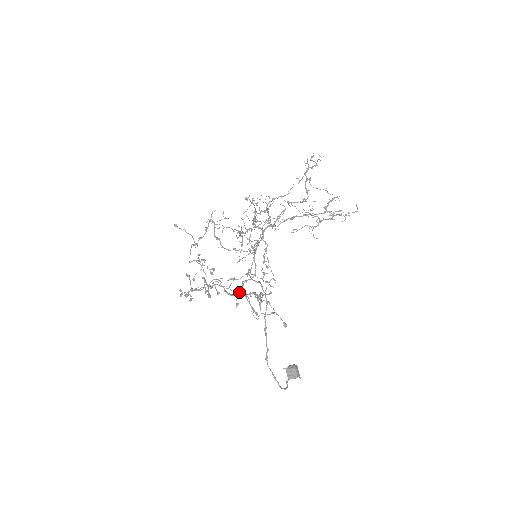
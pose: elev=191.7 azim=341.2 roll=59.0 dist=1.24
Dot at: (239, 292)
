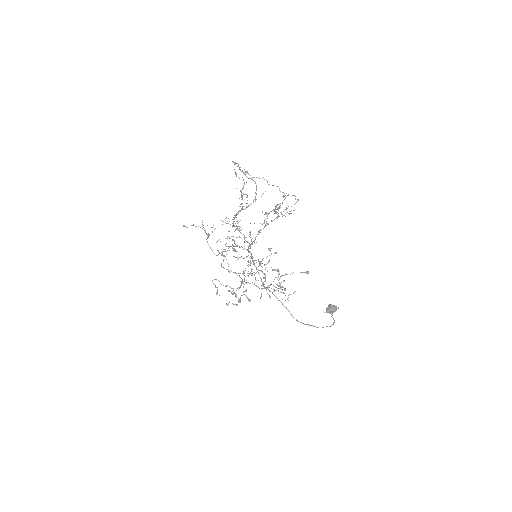
Dot at: (264, 278)
